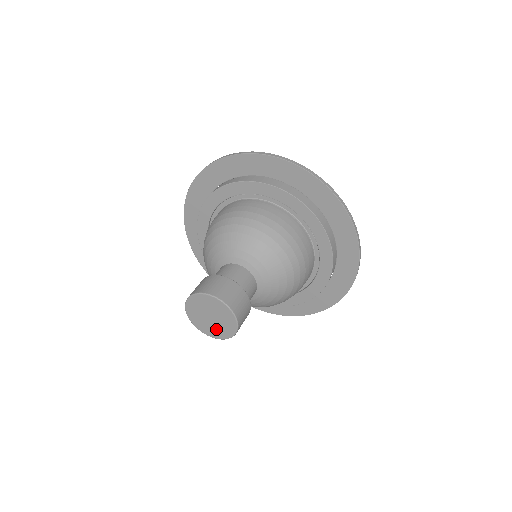
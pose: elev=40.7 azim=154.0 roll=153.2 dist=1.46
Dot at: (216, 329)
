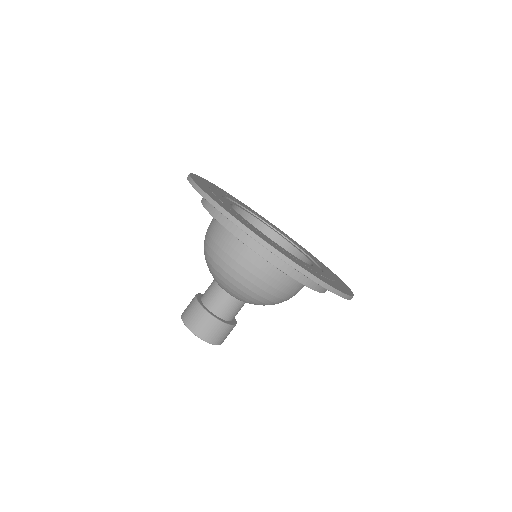
Dot at: occluded
